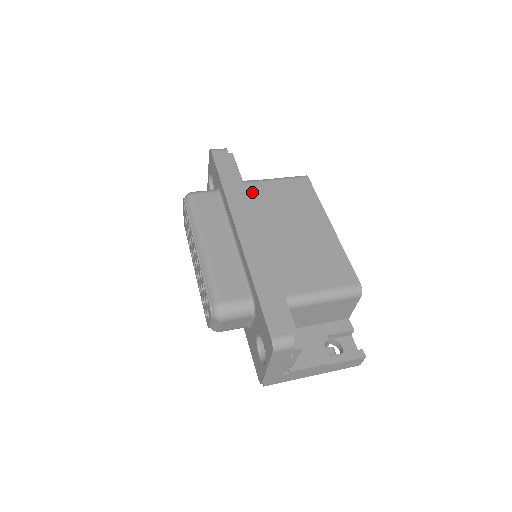
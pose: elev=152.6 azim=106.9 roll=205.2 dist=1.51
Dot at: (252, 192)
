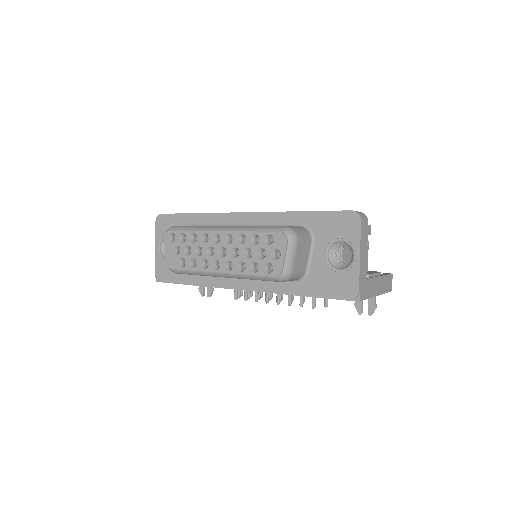
Dot at: occluded
